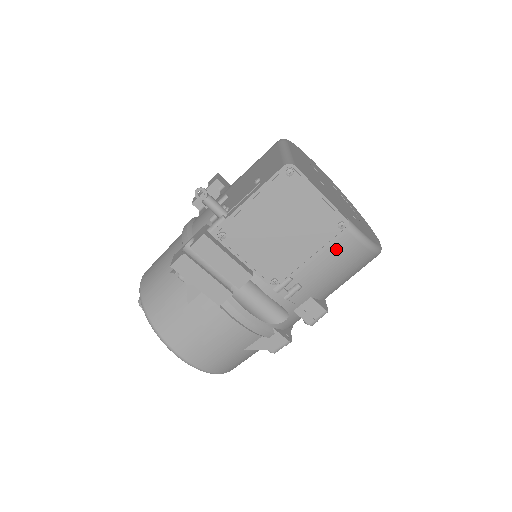
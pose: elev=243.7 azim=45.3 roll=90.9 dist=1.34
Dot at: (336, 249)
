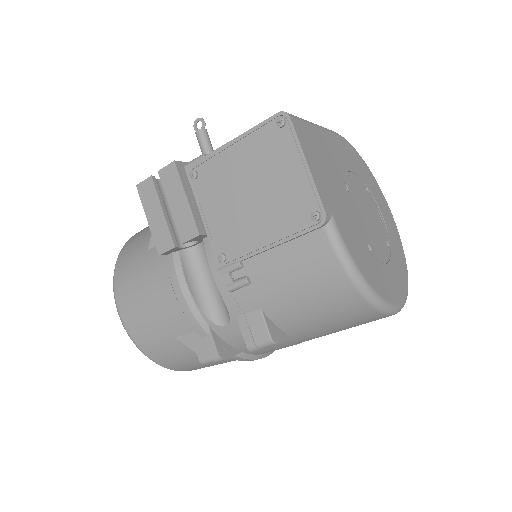
Dot at: (303, 251)
